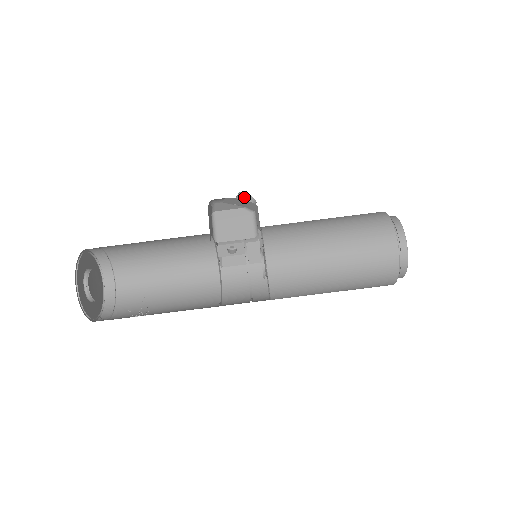
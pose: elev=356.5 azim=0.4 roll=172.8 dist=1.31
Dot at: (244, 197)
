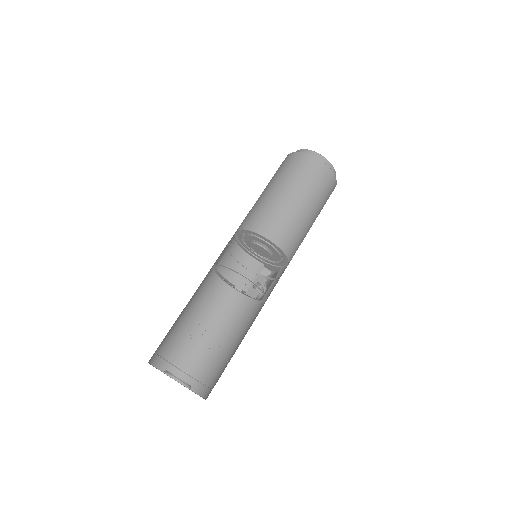
Dot at: occluded
